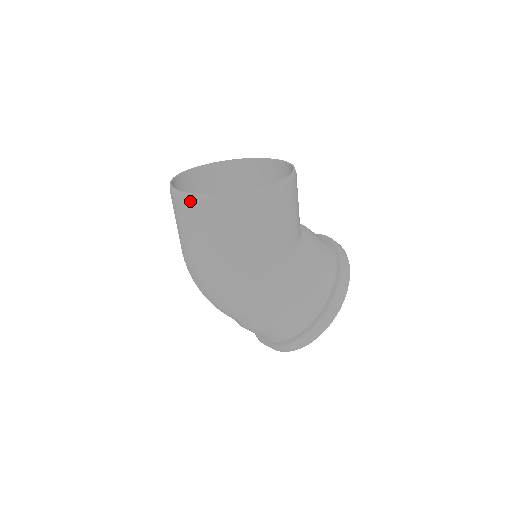
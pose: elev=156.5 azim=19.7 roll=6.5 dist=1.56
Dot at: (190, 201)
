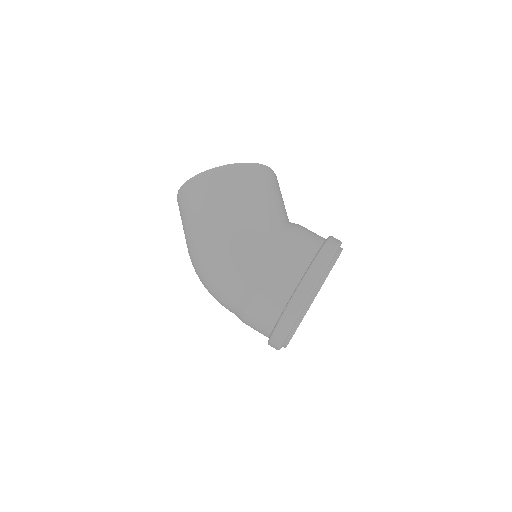
Dot at: (181, 191)
